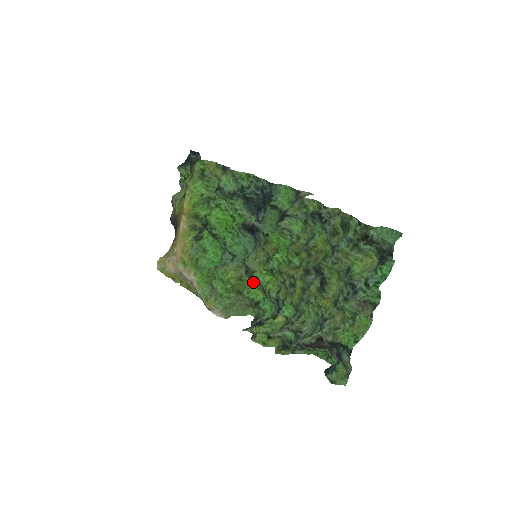
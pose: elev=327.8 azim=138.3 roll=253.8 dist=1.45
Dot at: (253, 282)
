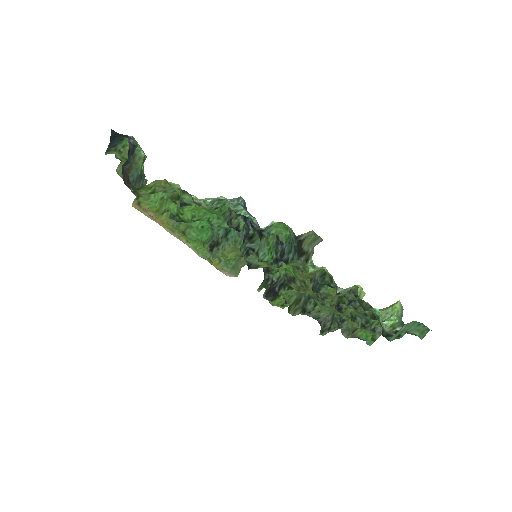
Dot at: occluded
